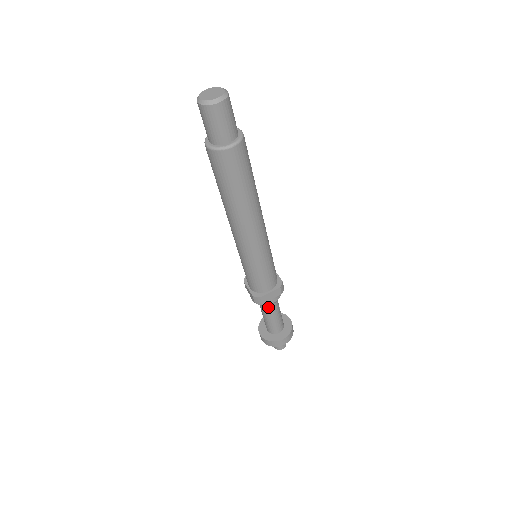
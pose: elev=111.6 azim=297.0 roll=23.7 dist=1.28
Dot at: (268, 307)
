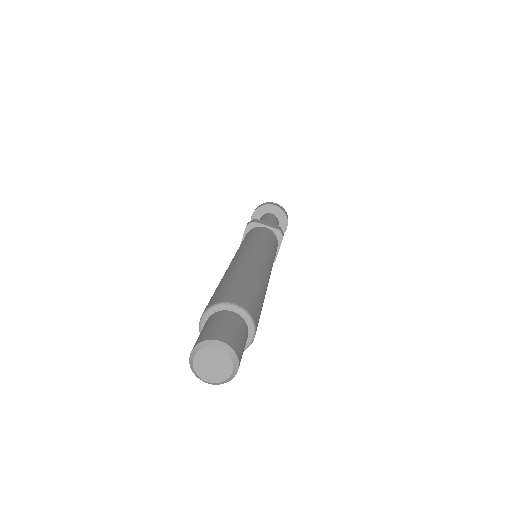
Dot at: occluded
